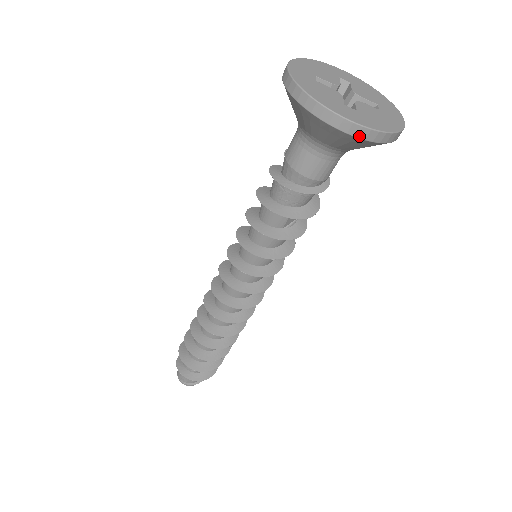
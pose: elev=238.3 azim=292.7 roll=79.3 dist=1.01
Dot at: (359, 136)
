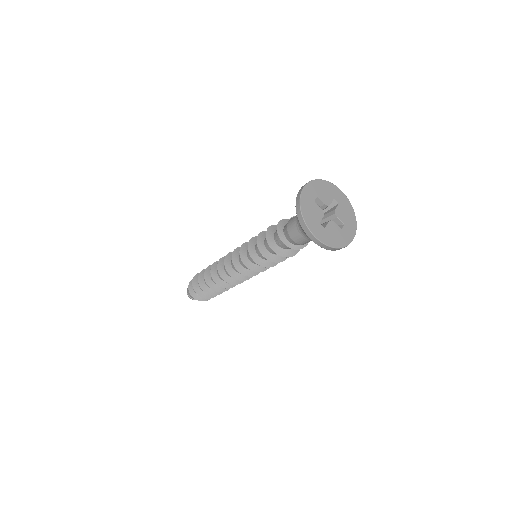
Dot at: (317, 244)
